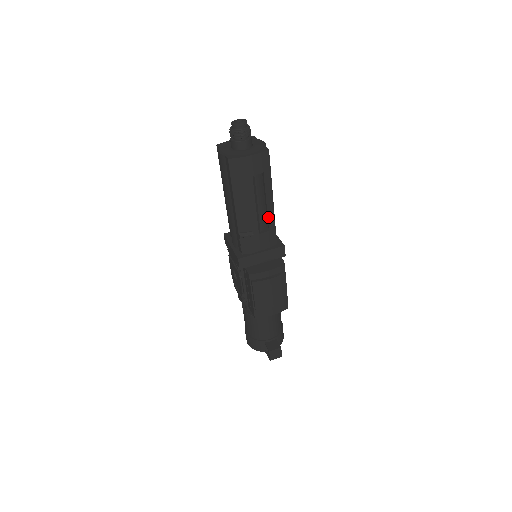
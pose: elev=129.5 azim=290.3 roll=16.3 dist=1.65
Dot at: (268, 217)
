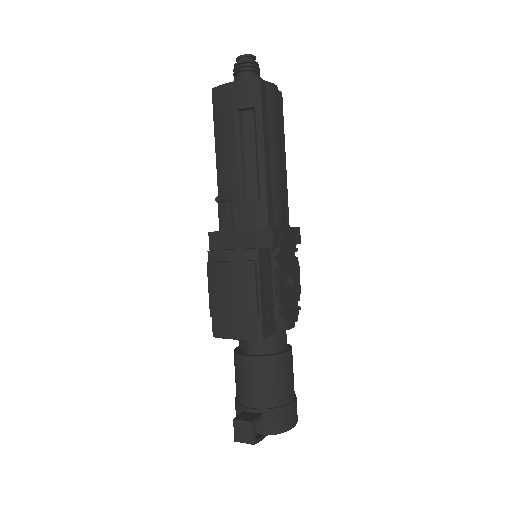
Dot at: (258, 180)
